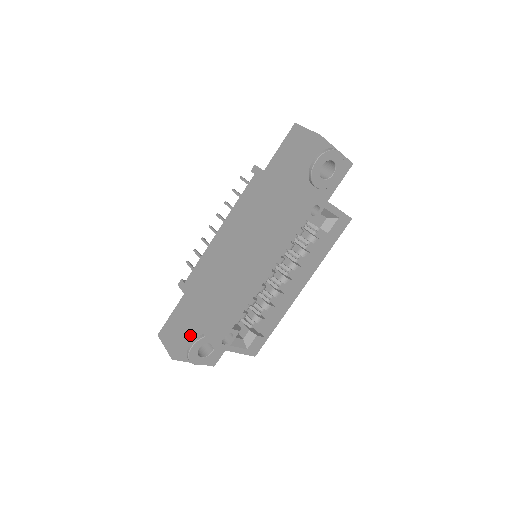
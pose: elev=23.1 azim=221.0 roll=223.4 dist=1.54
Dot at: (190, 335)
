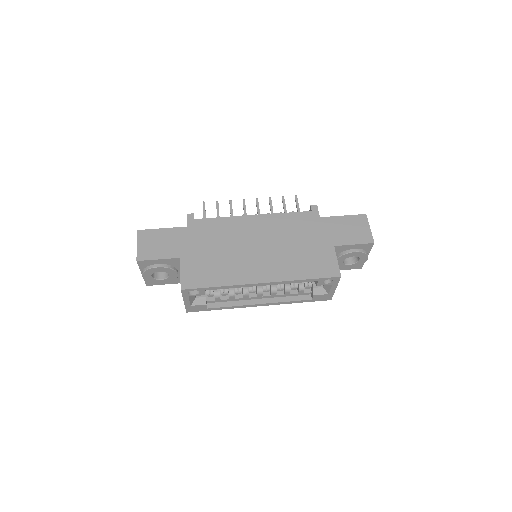
Dot at: (167, 260)
